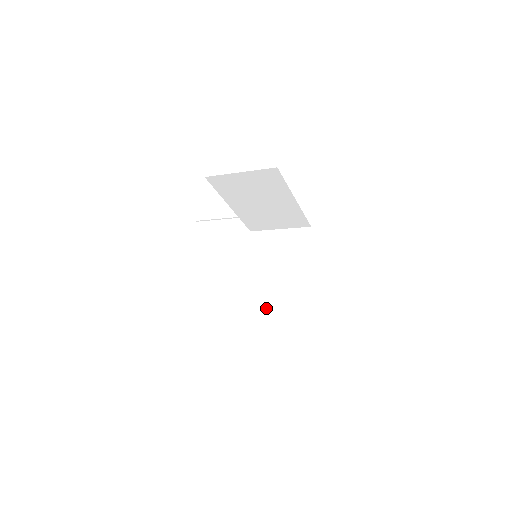
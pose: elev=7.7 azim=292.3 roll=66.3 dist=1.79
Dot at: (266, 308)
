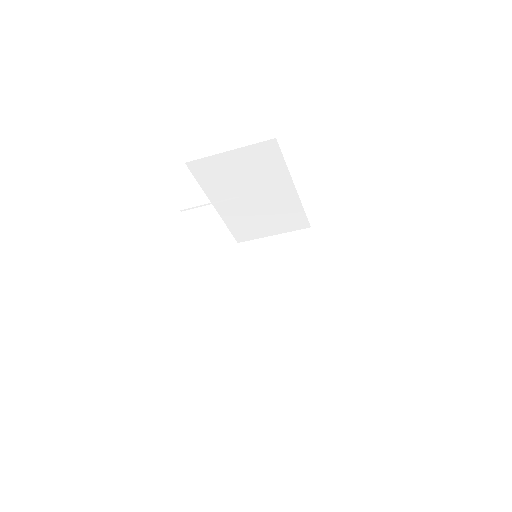
Dot at: (271, 327)
